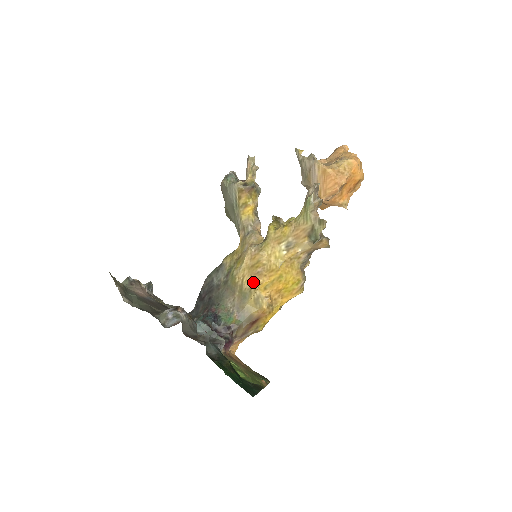
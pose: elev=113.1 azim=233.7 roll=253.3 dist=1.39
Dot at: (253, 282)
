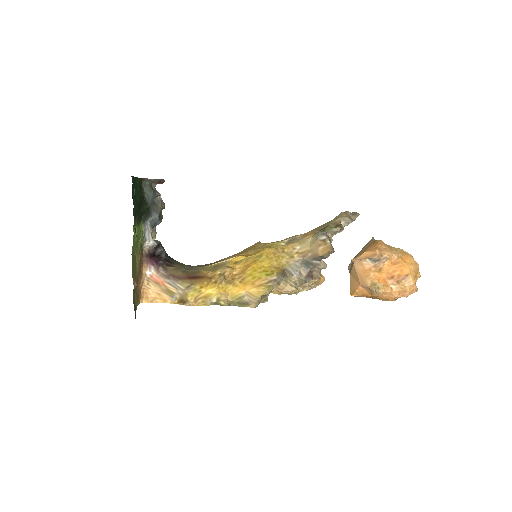
Dot at: (232, 257)
